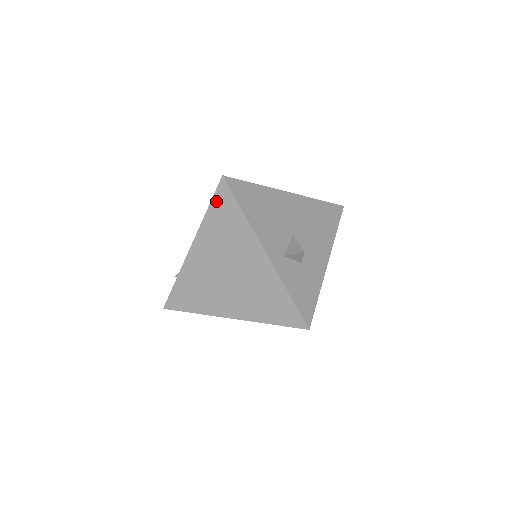
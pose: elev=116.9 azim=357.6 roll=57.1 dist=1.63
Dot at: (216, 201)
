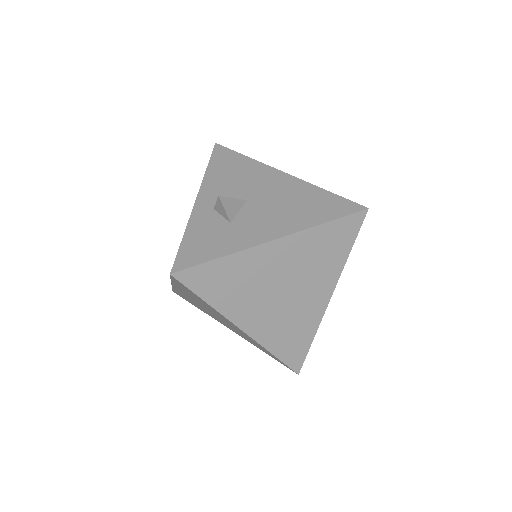
Dot at: occluded
